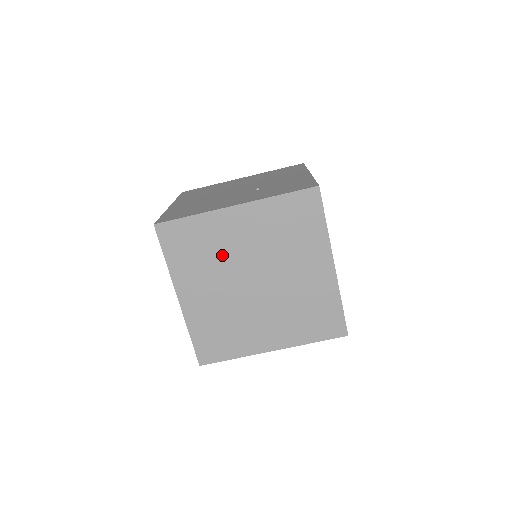
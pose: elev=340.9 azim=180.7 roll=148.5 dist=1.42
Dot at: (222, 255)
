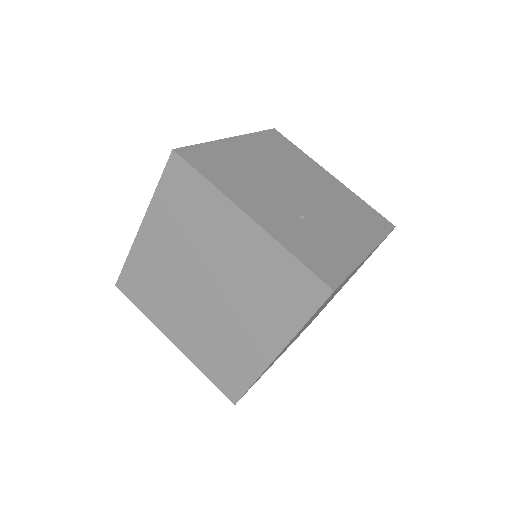
Dot at: (202, 238)
